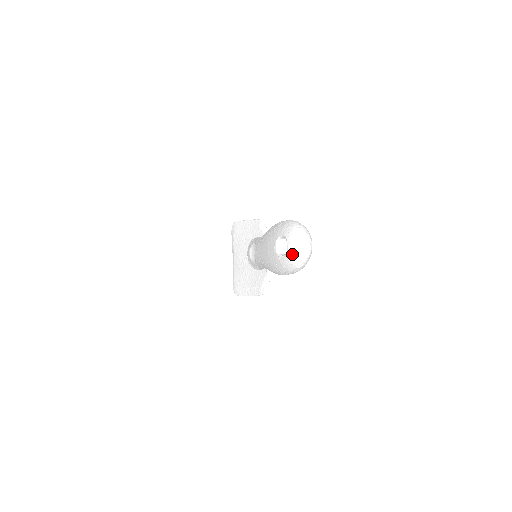
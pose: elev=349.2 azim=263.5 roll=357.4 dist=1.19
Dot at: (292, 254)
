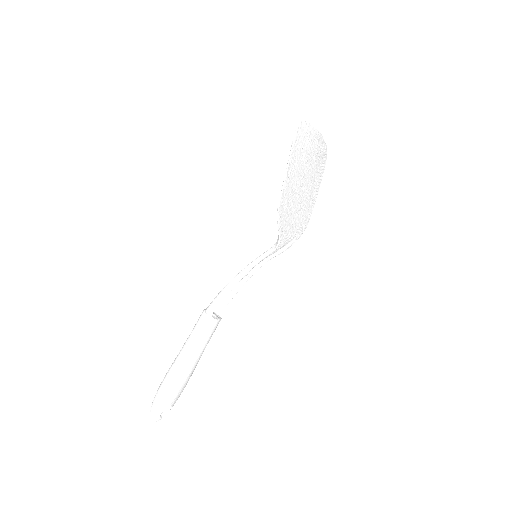
Dot at: occluded
